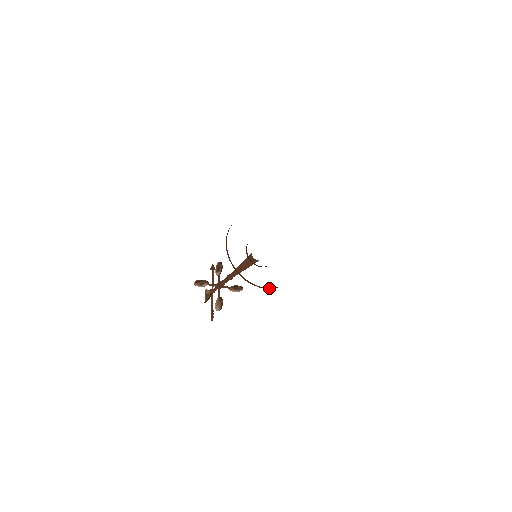
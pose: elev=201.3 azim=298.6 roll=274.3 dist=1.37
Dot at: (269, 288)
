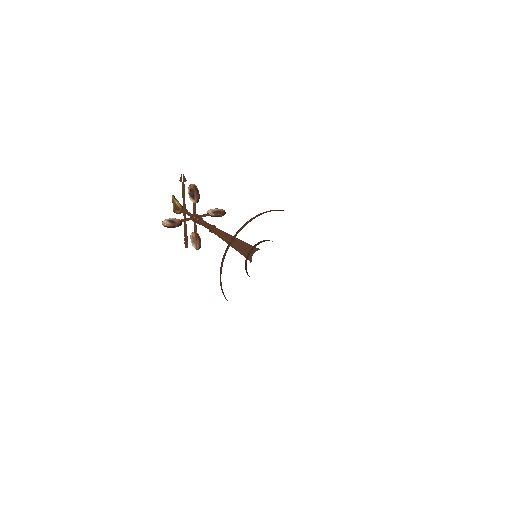
Dot at: occluded
